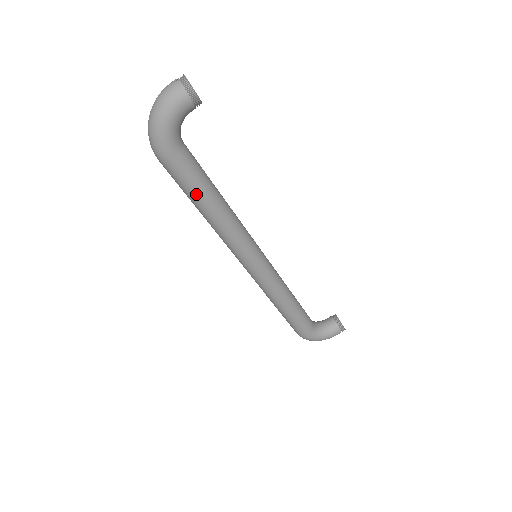
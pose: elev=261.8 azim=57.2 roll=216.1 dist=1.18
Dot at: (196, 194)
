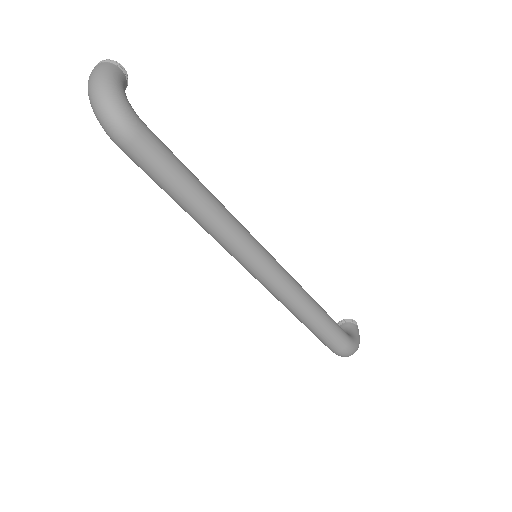
Dot at: (181, 169)
